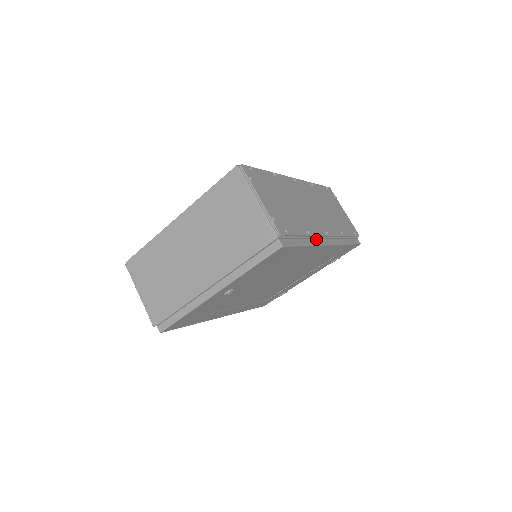
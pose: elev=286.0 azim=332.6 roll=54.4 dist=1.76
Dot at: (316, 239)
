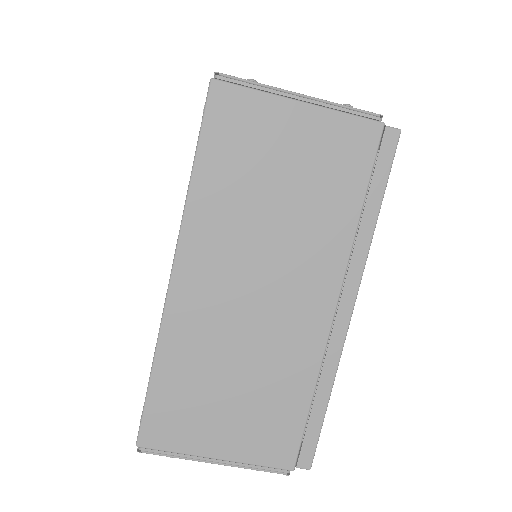
Dot at: occluded
